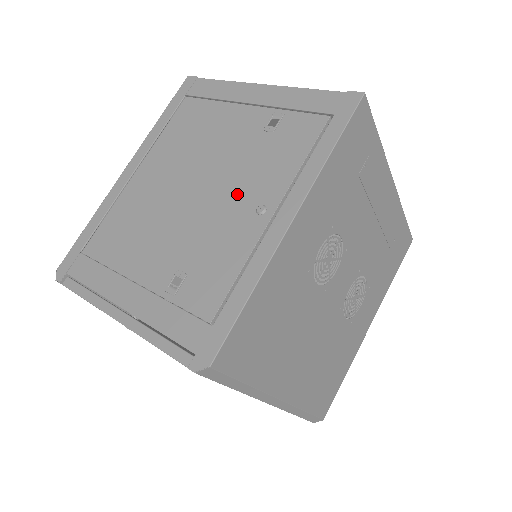
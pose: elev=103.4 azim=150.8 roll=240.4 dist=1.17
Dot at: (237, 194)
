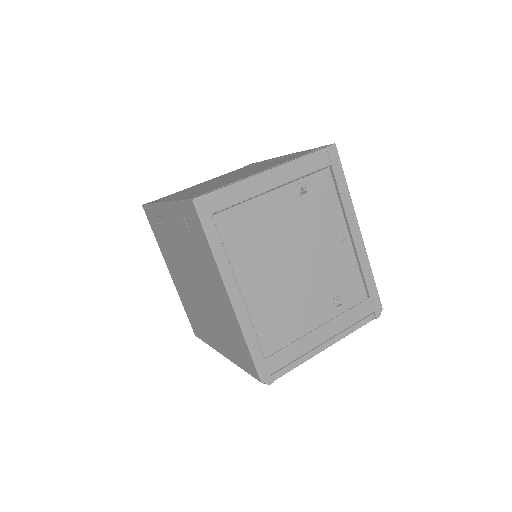
Dot at: (324, 242)
